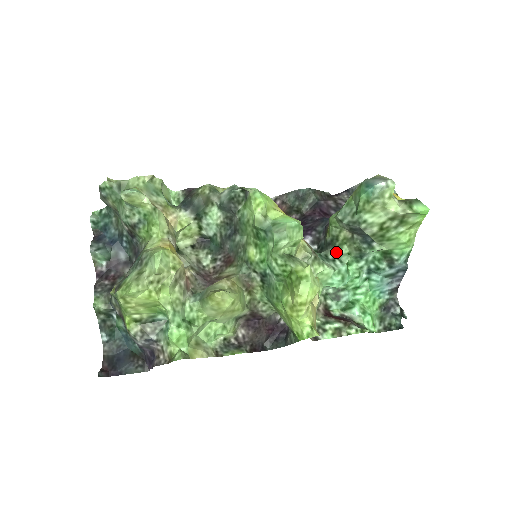
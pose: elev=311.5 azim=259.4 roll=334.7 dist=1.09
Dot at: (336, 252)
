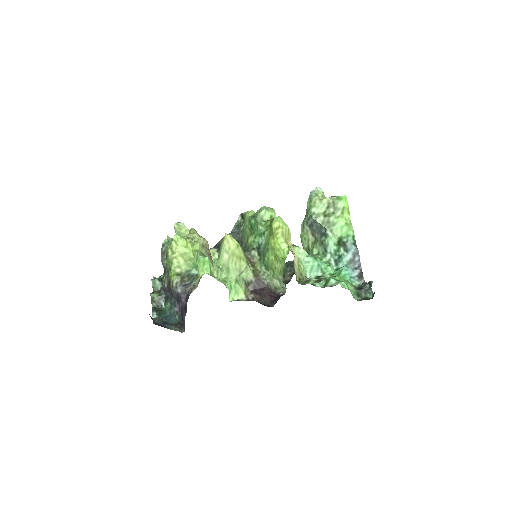
Dot at: occluded
